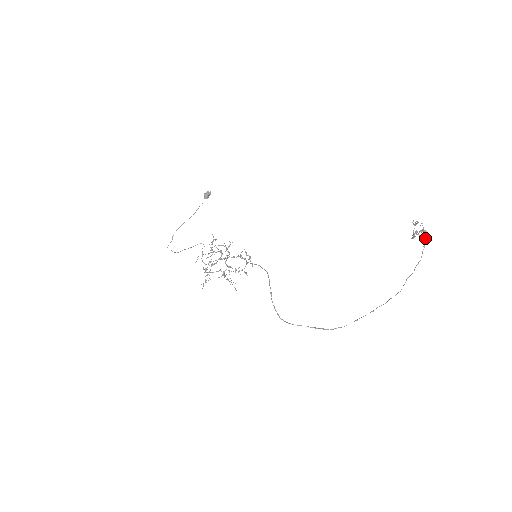
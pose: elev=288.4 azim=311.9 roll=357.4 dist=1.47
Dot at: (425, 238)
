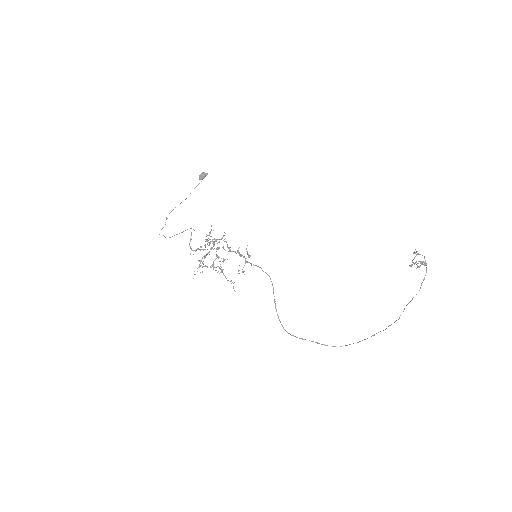
Dot at: (426, 272)
